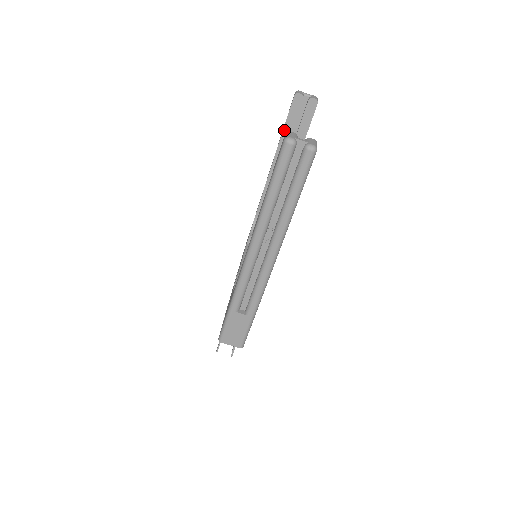
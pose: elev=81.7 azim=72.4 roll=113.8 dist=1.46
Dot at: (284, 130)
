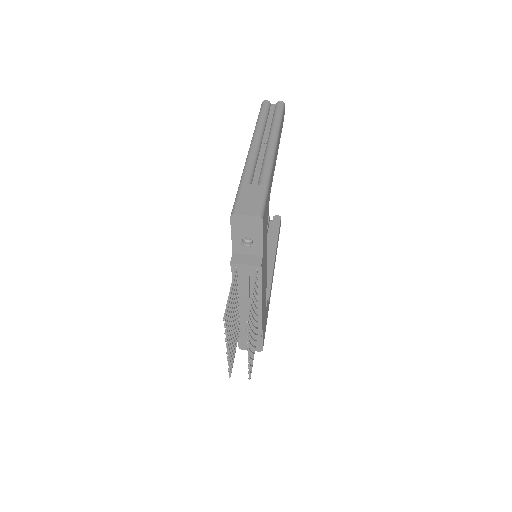
Dot at: occluded
